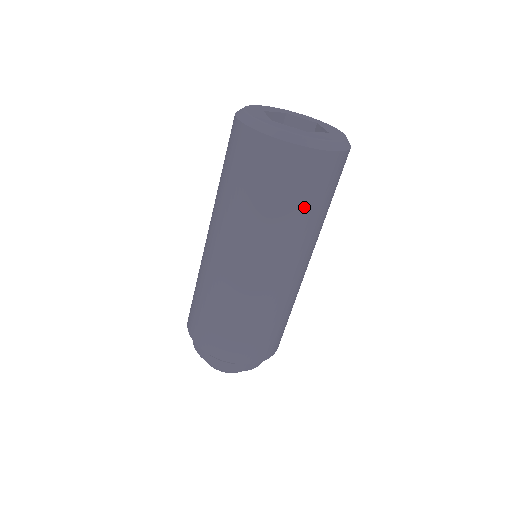
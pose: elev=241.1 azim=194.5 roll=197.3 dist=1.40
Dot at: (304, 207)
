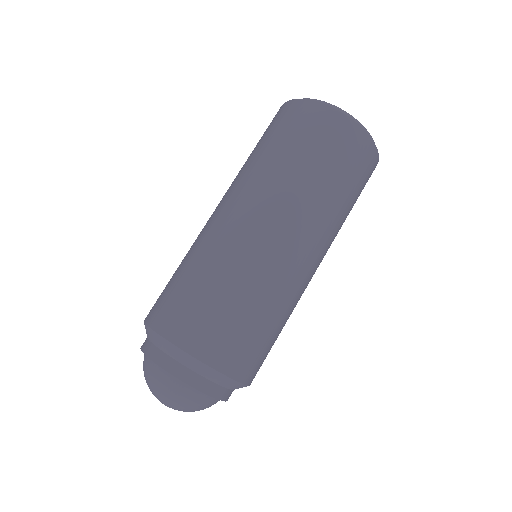
Dot at: (277, 146)
